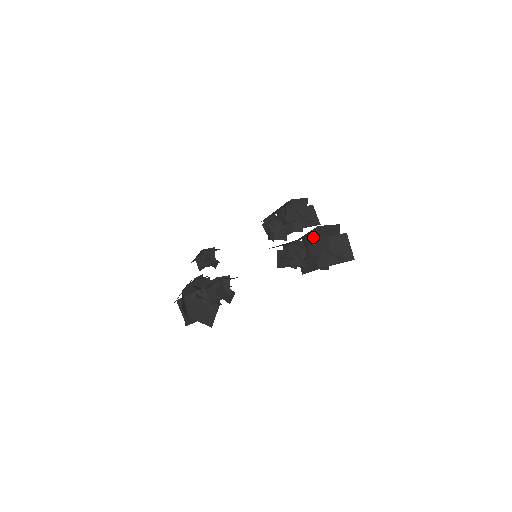
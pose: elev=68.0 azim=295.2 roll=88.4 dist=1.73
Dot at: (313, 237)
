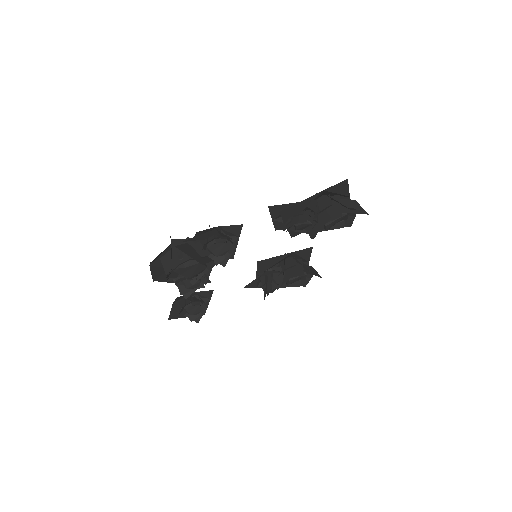
Dot at: (322, 197)
